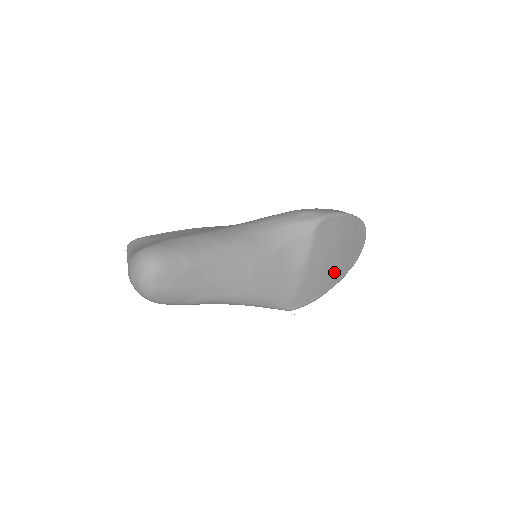
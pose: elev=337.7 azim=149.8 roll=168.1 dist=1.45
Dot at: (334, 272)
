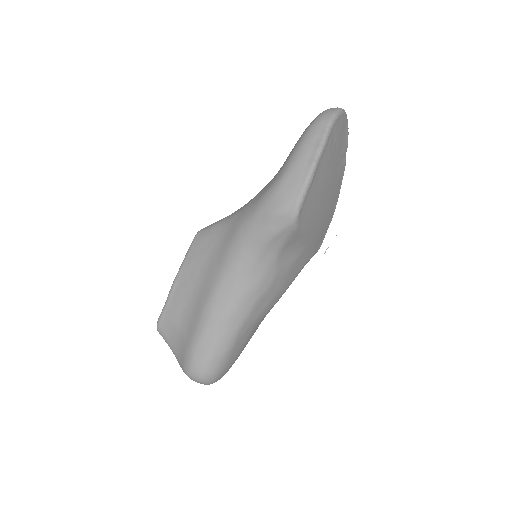
Dot at: (334, 190)
